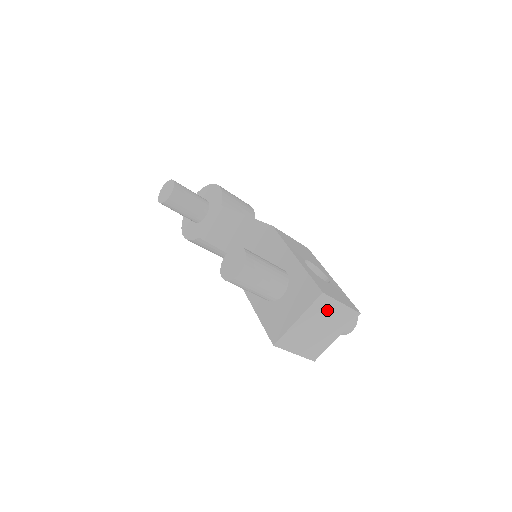
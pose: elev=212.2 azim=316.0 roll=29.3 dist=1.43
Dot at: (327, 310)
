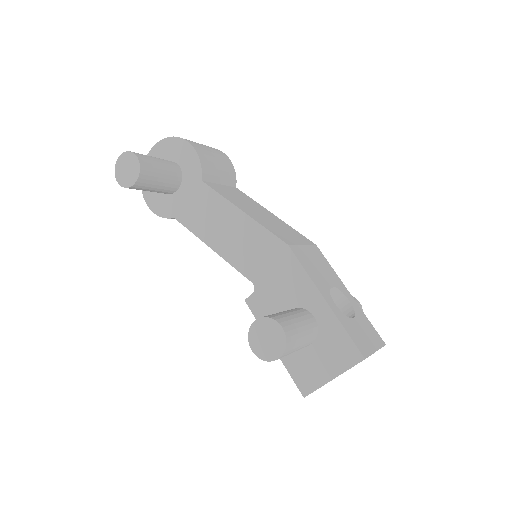
Dot at: occluded
